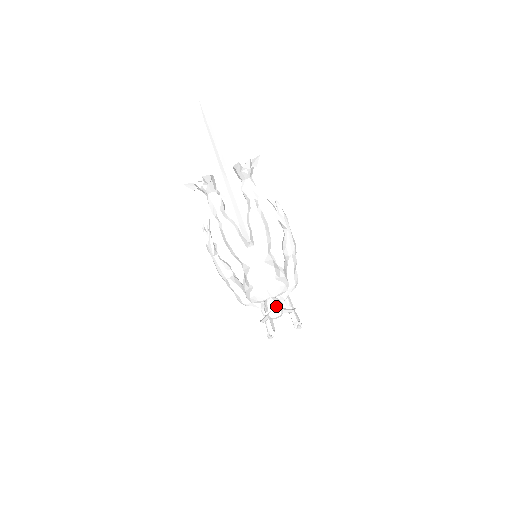
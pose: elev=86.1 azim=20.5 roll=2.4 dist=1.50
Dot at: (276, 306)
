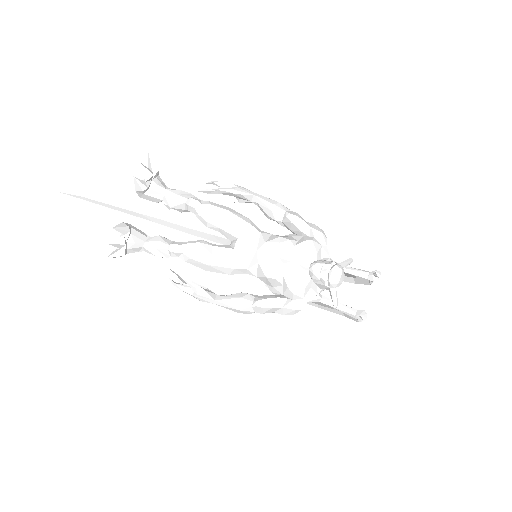
Dot at: (327, 266)
